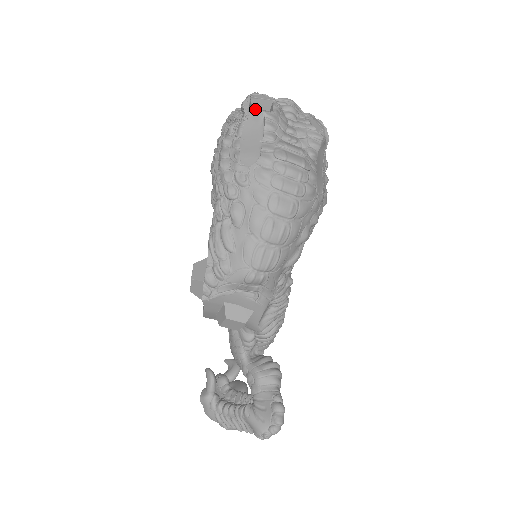
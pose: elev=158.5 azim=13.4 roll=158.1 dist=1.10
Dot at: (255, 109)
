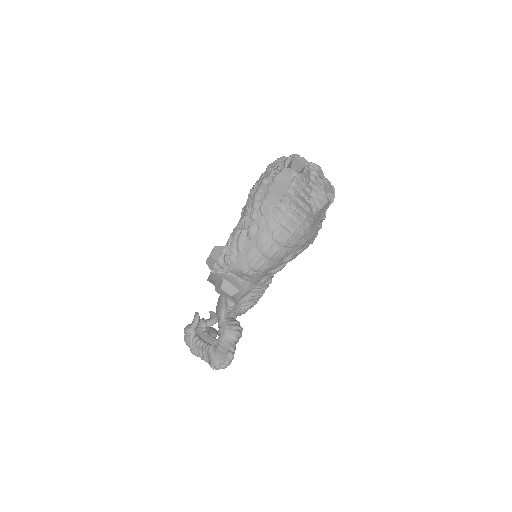
Dot at: (291, 168)
